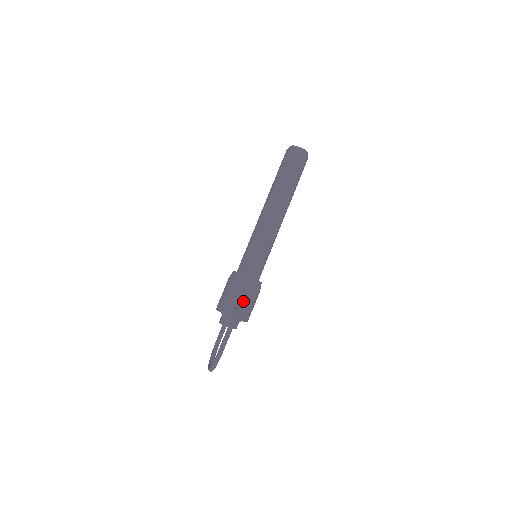
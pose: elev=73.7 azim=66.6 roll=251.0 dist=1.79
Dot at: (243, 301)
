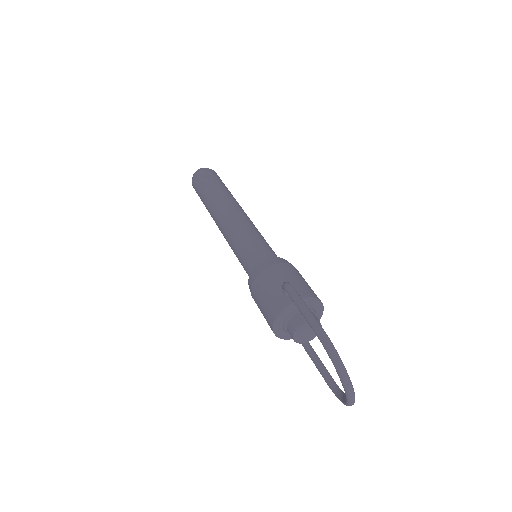
Dot at: (285, 280)
